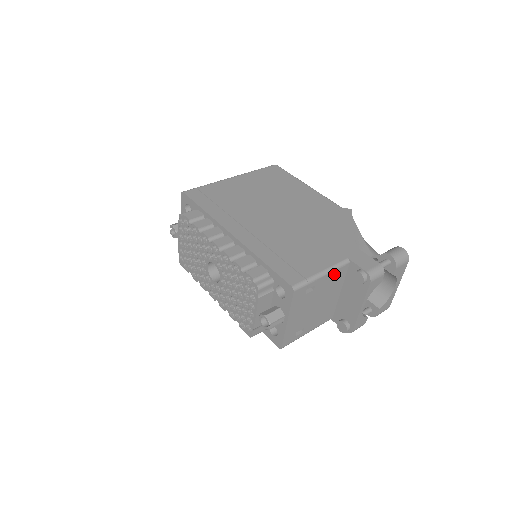
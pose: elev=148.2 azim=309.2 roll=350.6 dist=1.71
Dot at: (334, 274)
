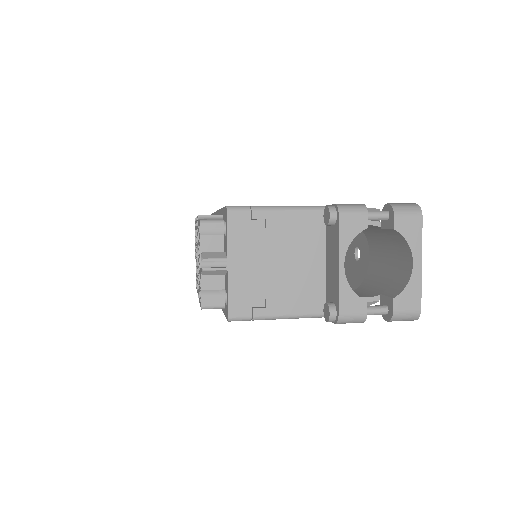
Dot at: (300, 218)
